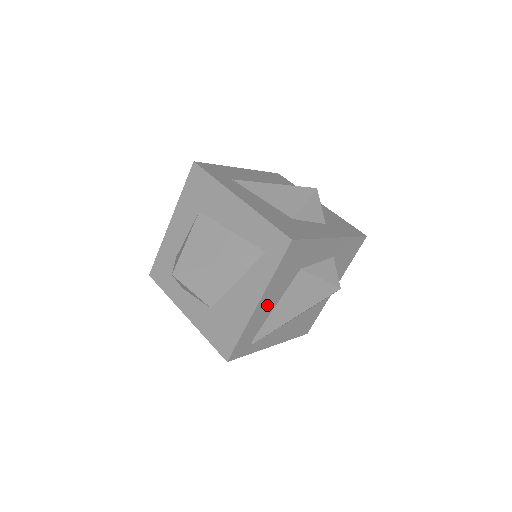
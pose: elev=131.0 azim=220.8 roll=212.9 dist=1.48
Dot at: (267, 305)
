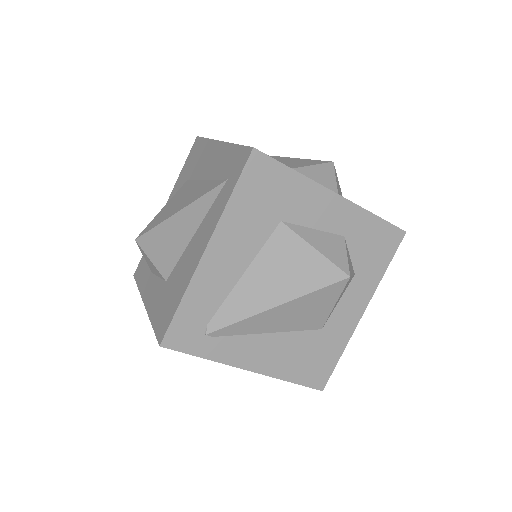
Dot at: (225, 263)
